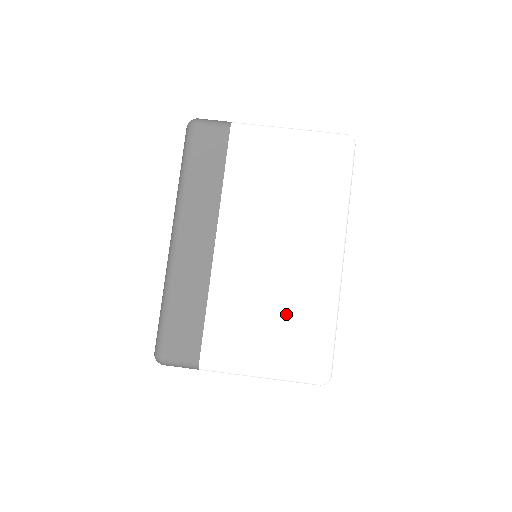
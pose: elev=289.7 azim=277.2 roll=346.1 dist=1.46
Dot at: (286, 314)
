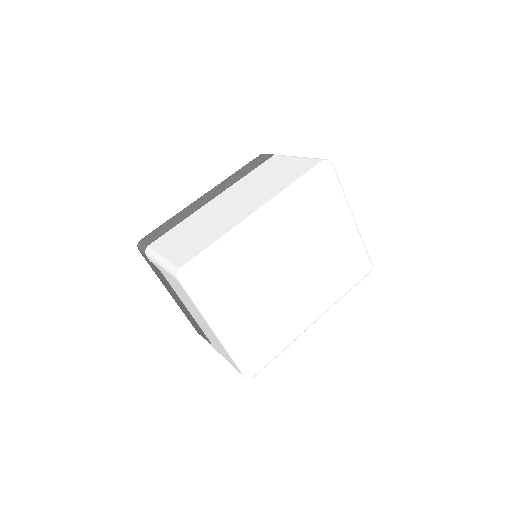
Dot at: (202, 234)
